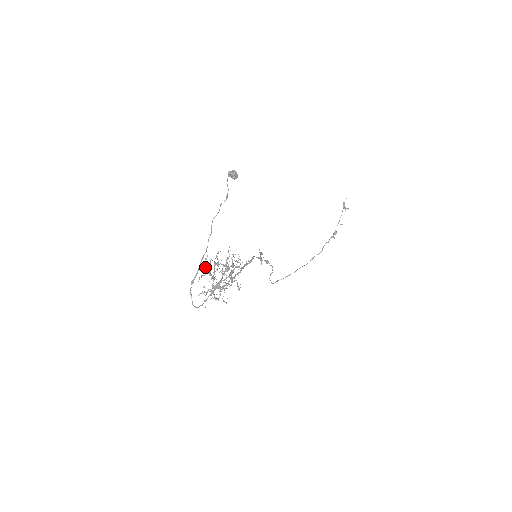
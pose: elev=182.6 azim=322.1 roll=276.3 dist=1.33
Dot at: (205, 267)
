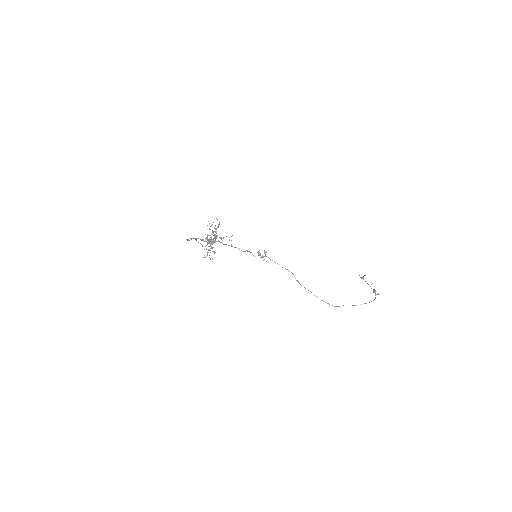
Dot at: (207, 255)
